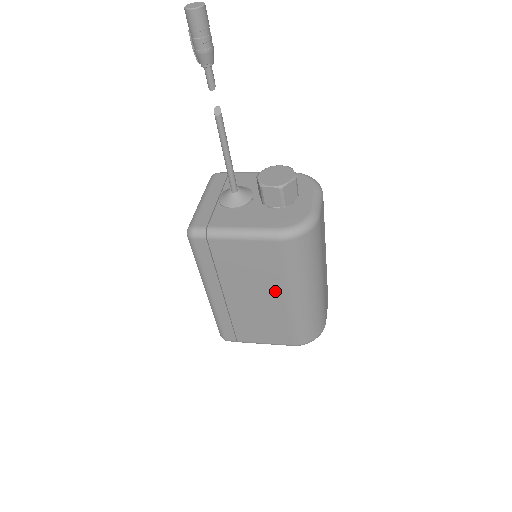
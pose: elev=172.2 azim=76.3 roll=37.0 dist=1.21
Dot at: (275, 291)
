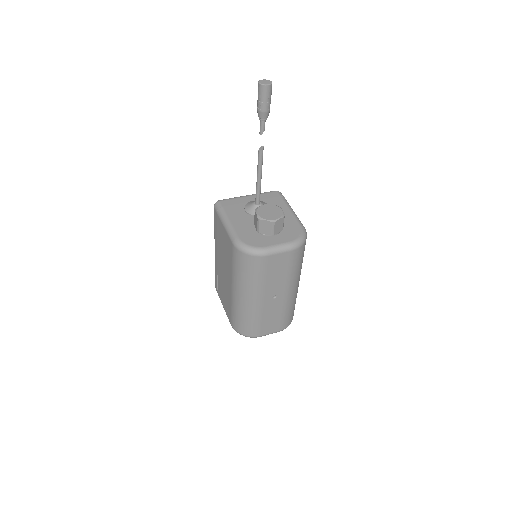
Dot at: (229, 276)
